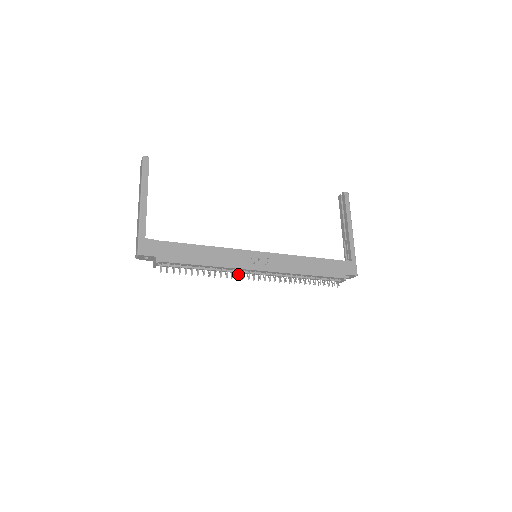
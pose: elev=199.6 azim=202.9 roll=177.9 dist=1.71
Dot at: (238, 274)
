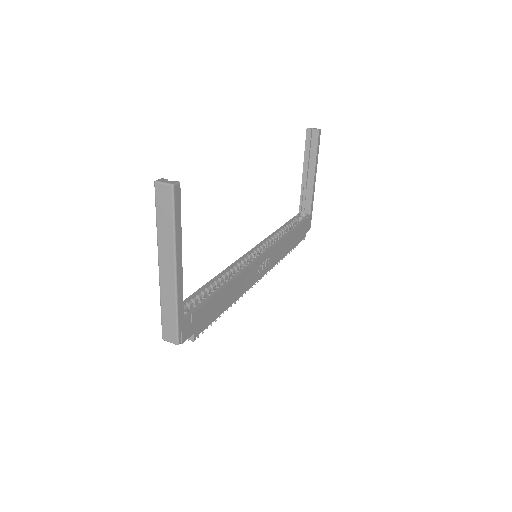
Dot at: occluded
